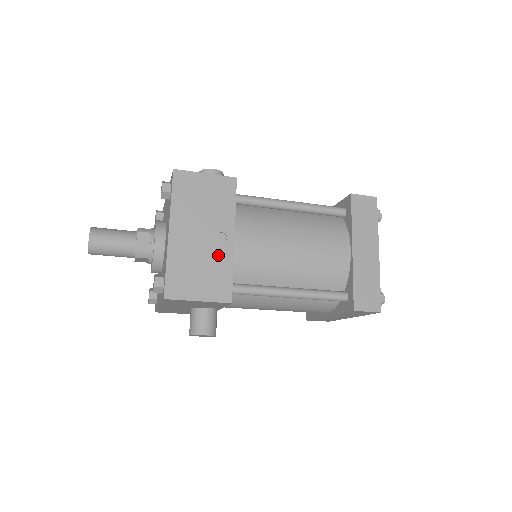
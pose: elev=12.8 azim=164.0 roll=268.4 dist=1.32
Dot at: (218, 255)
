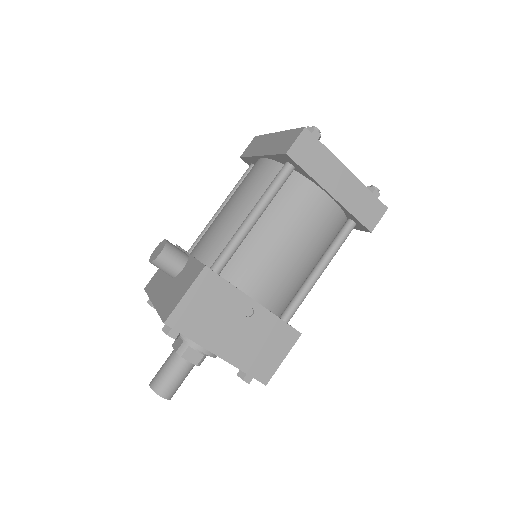
Dot at: (261, 324)
